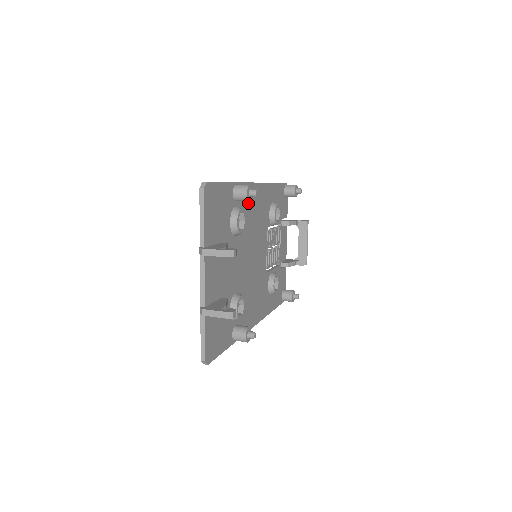
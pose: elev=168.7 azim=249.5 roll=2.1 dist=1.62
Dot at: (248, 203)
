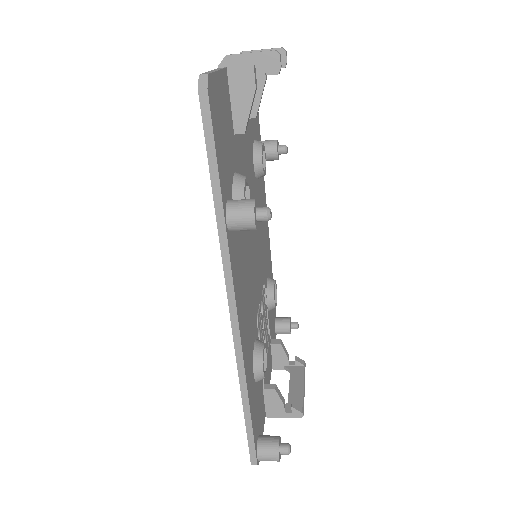
Dot at: (262, 195)
